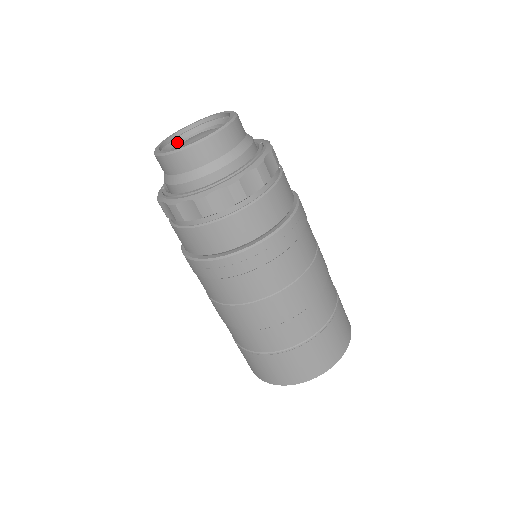
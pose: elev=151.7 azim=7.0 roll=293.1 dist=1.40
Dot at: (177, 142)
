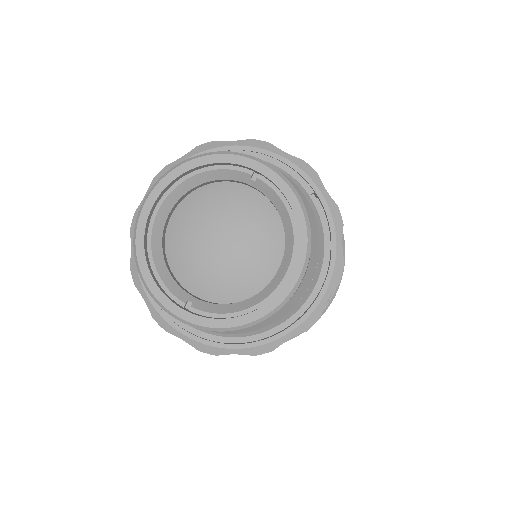
Dot at: (162, 226)
